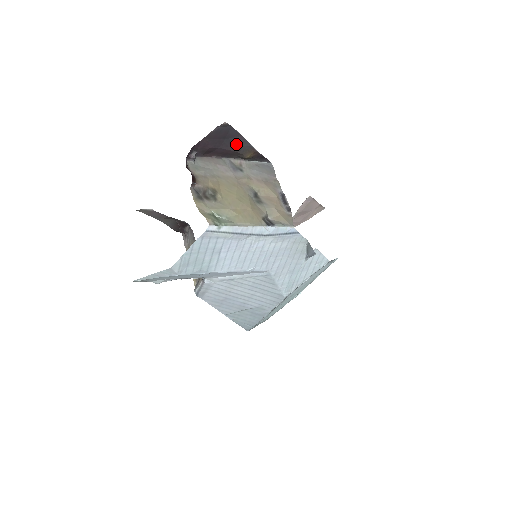
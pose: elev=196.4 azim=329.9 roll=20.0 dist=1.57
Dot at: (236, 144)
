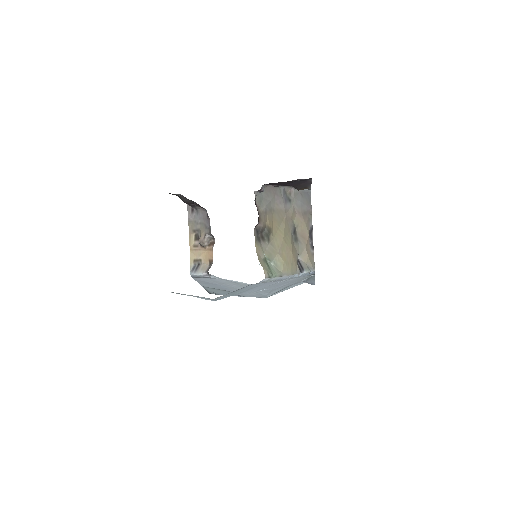
Dot at: (301, 183)
